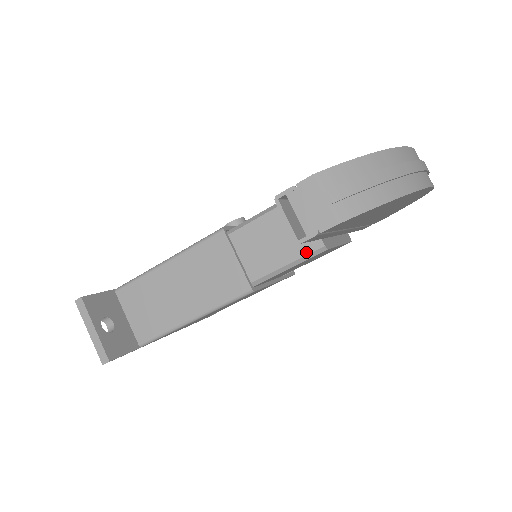
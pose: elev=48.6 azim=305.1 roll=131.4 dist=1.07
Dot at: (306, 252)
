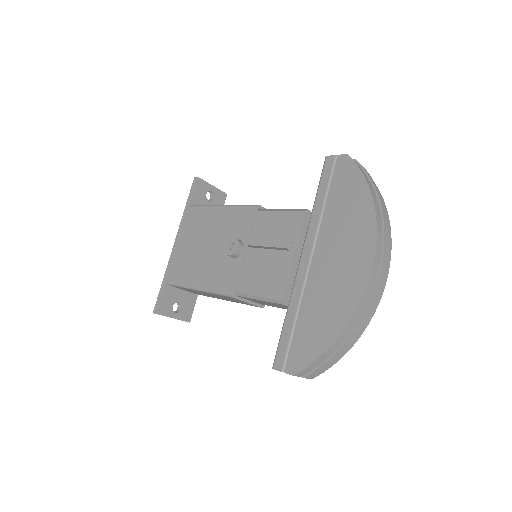
Dot at: occluded
